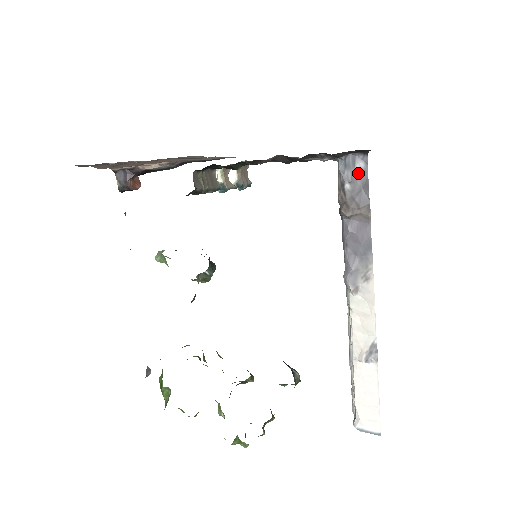
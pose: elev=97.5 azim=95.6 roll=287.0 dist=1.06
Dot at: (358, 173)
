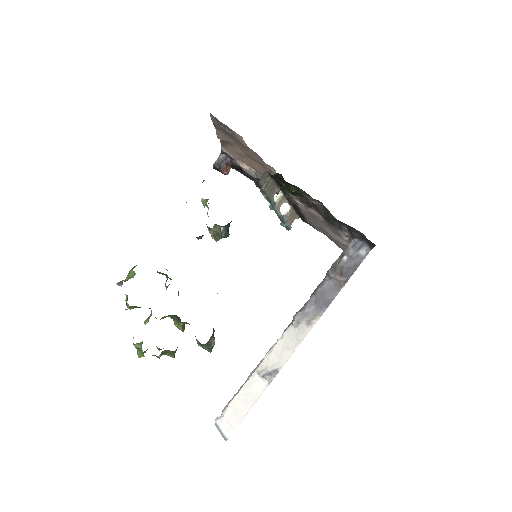
Dot at: (357, 256)
